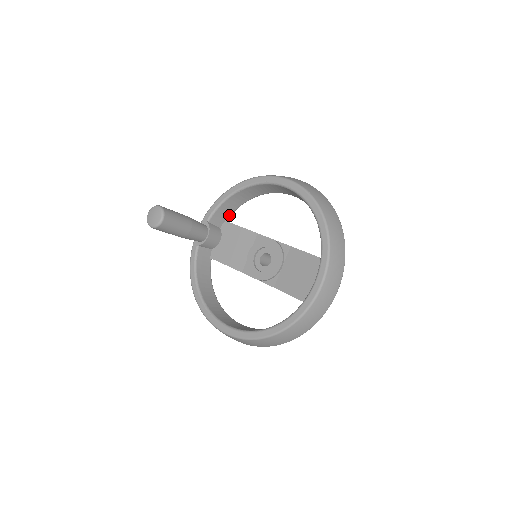
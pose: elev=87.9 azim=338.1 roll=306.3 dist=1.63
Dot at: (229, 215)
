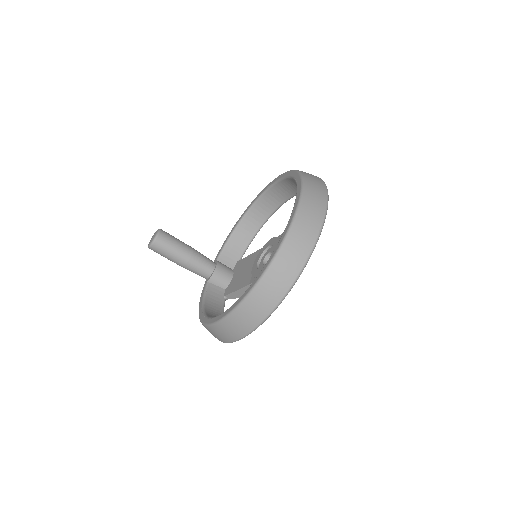
Dot at: (240, 256)
